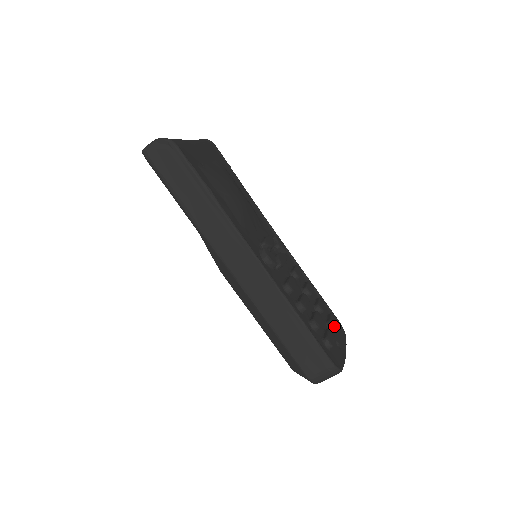
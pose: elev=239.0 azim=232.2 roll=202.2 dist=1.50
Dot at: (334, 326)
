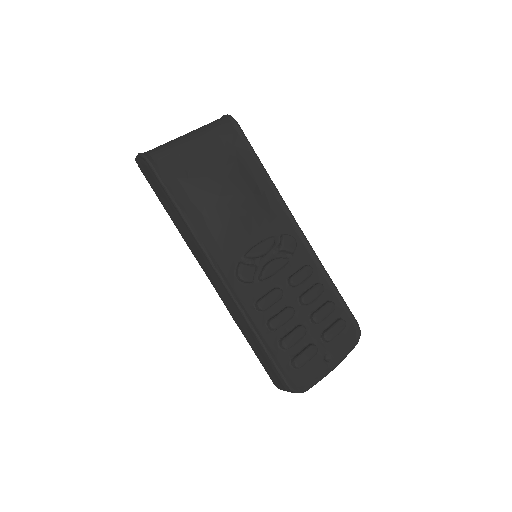
Dot at: (328, 339)
